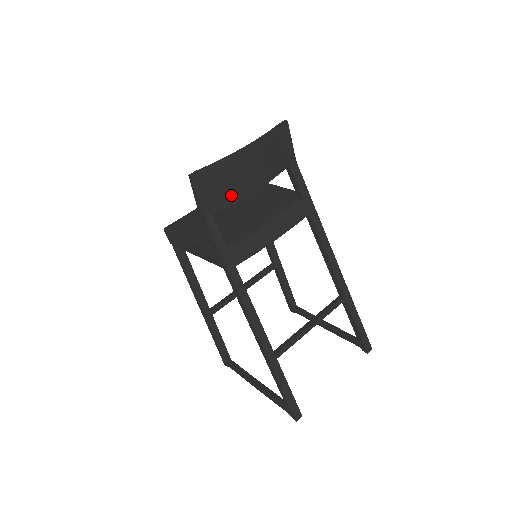
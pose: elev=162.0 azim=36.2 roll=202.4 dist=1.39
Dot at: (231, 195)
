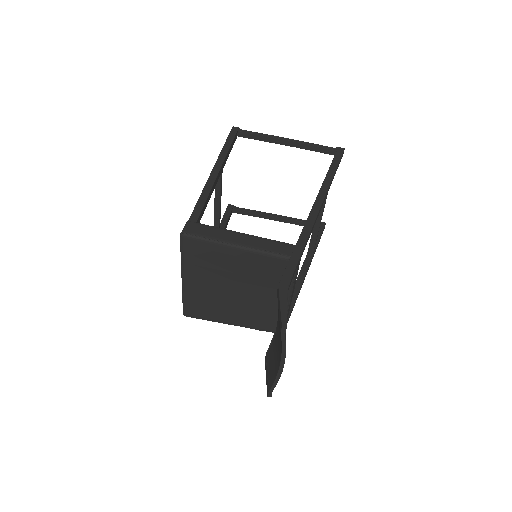
Dot at: occluded
